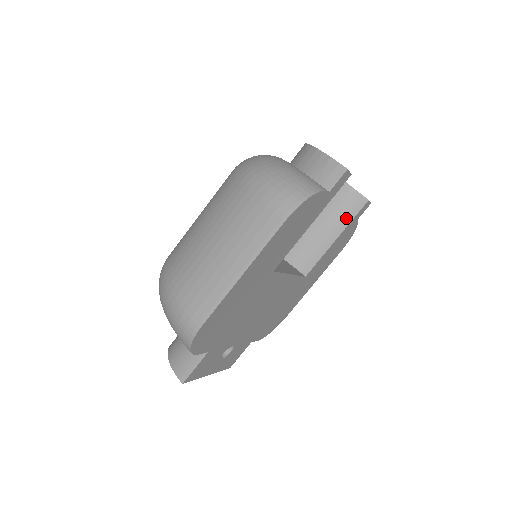
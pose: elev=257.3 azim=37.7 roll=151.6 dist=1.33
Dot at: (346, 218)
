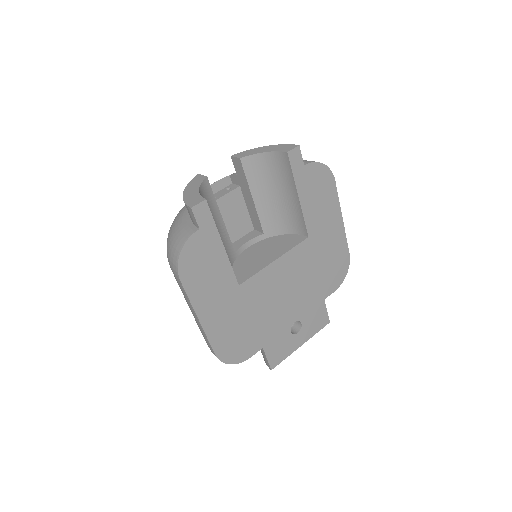
Dot at: (289, 177)
